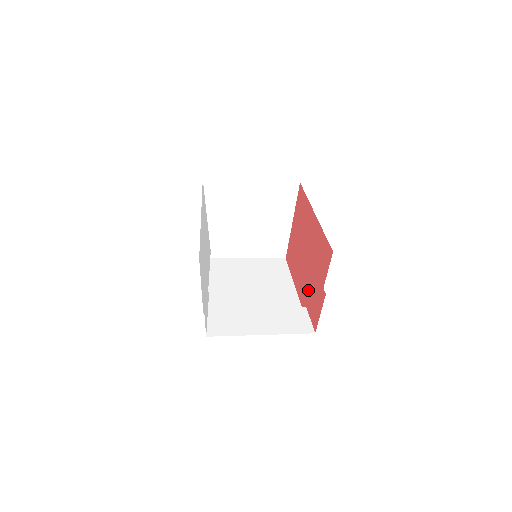
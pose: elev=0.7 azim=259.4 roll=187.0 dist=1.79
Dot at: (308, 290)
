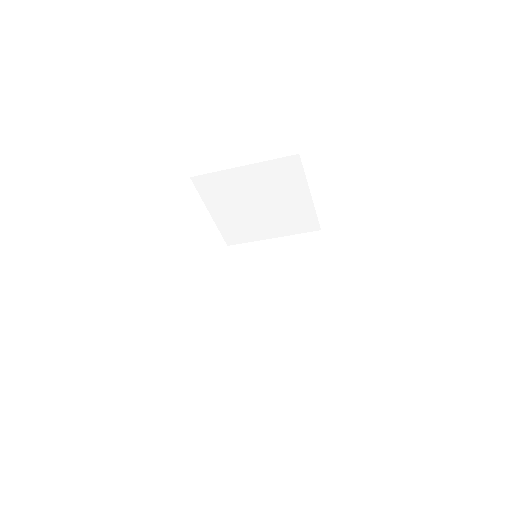
Dot at: occluded
